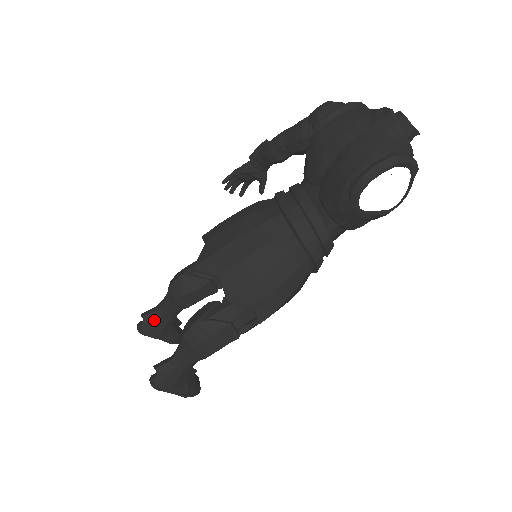
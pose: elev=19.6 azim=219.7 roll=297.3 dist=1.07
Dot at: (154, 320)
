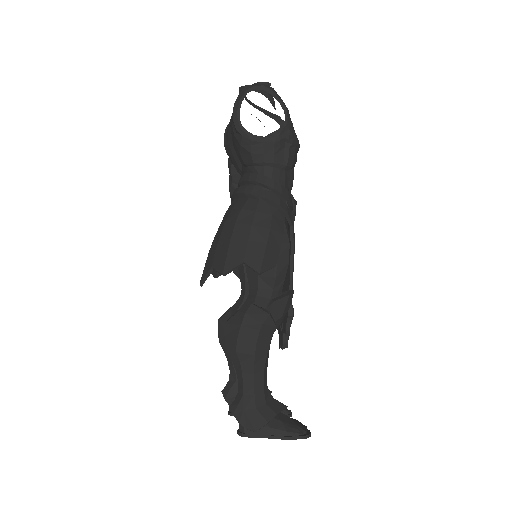
Dot at: (231, 389)
